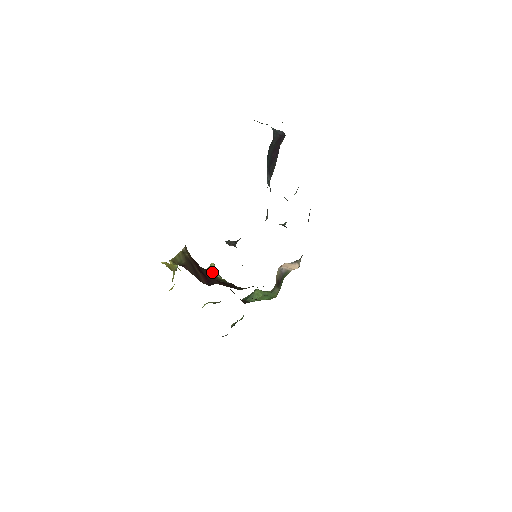
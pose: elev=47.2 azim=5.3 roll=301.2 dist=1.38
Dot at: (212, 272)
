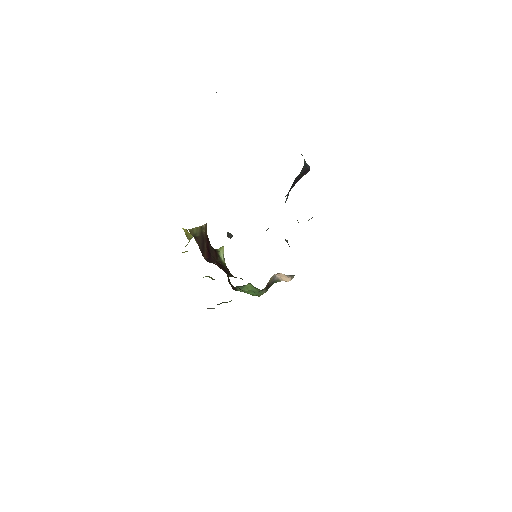
Dot at: (219, 253)
